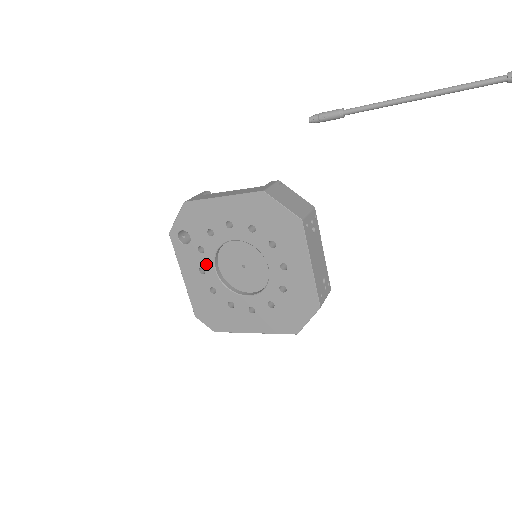
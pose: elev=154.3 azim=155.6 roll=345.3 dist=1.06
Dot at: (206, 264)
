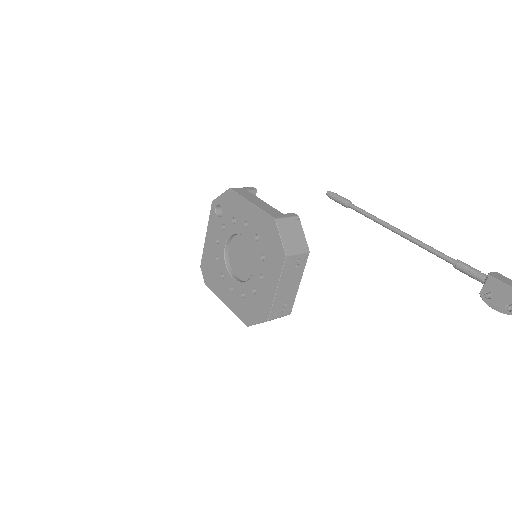
Dot at: (222, 238)
